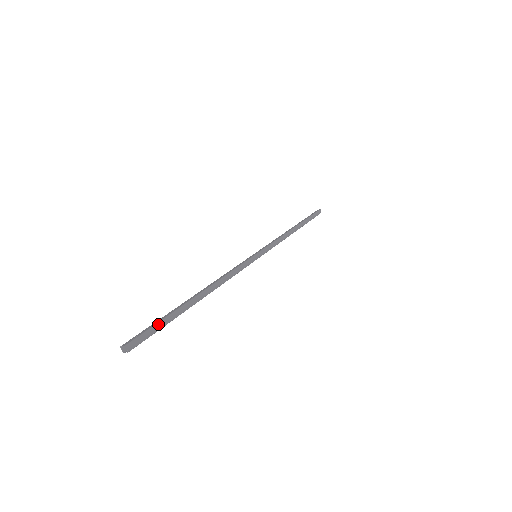
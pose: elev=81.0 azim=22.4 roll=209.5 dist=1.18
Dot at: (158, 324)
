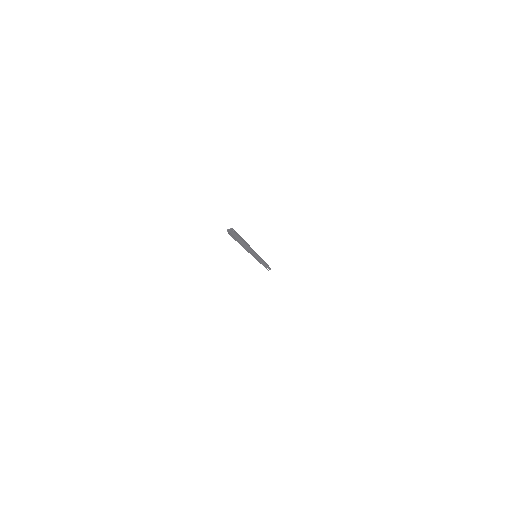
Dot at: occluded
